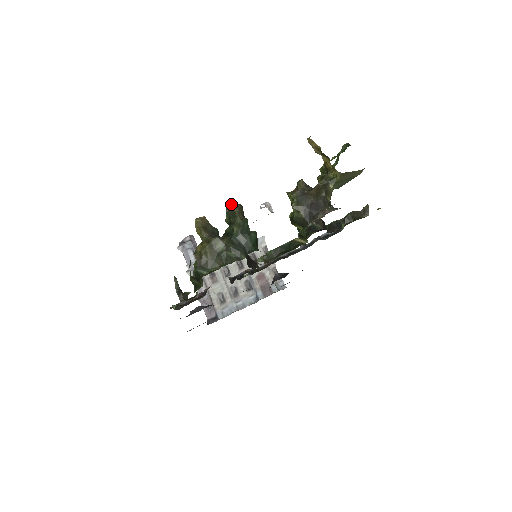
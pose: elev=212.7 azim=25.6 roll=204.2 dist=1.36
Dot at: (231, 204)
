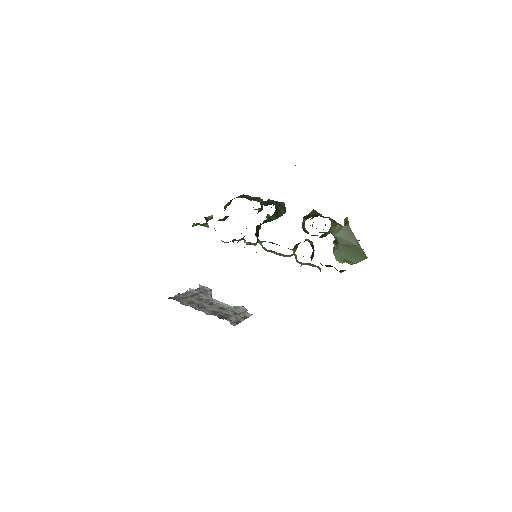
Dot at: occluded
